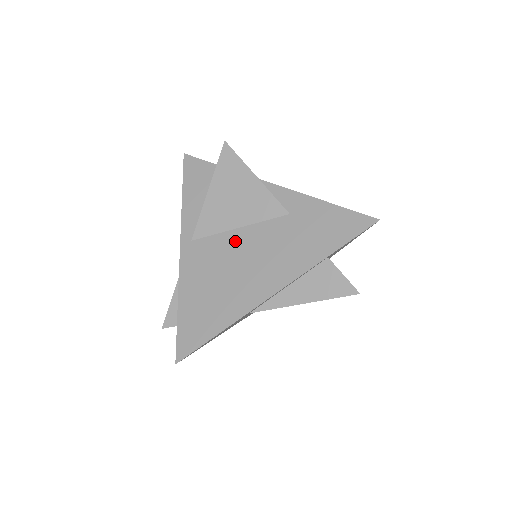
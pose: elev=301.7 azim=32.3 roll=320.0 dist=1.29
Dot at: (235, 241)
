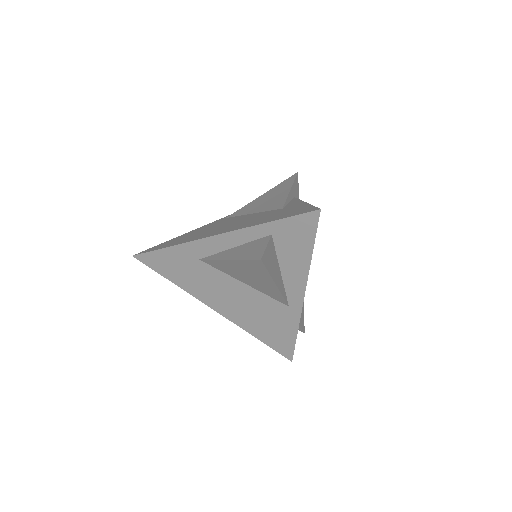
Dot at: (240, 218)
